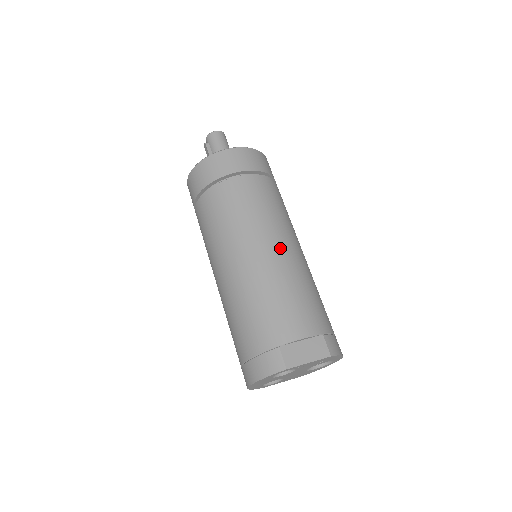
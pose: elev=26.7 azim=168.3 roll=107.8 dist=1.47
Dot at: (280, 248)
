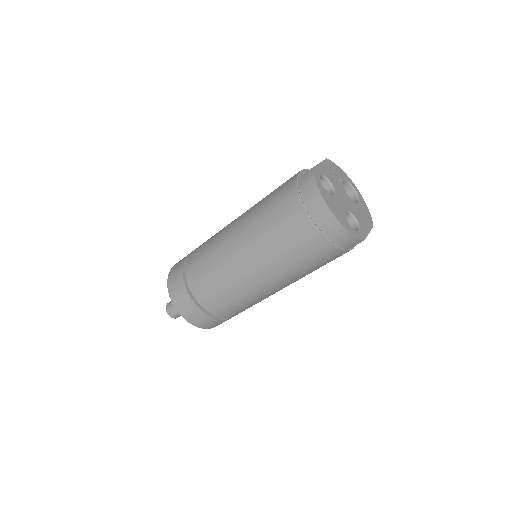
Dot at: occluded
